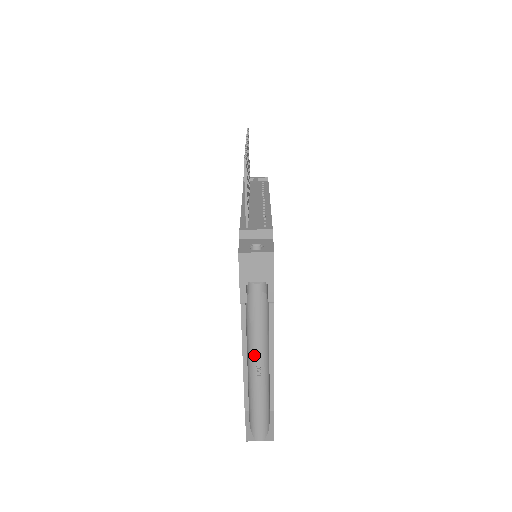
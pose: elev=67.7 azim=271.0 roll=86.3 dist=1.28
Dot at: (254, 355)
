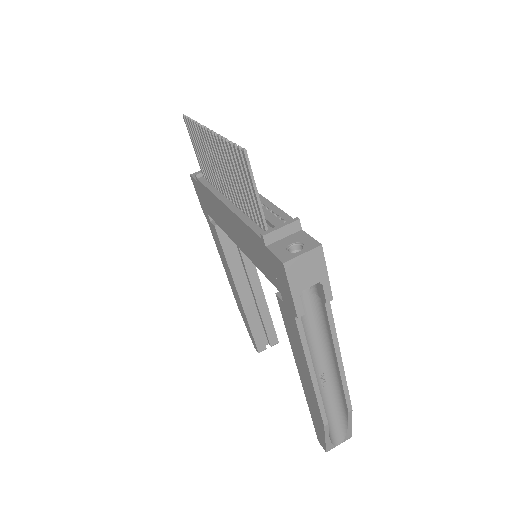
Dot at: (314, 364)
